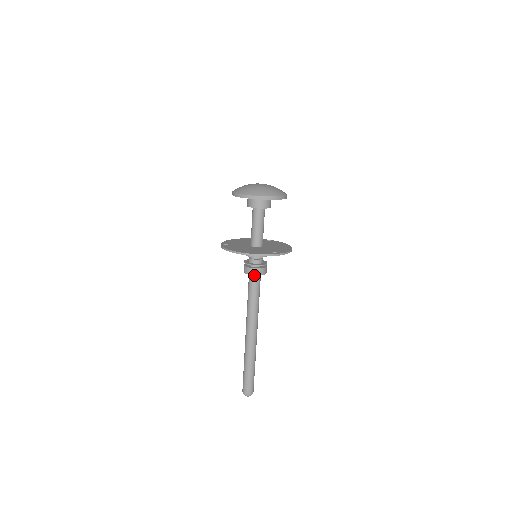
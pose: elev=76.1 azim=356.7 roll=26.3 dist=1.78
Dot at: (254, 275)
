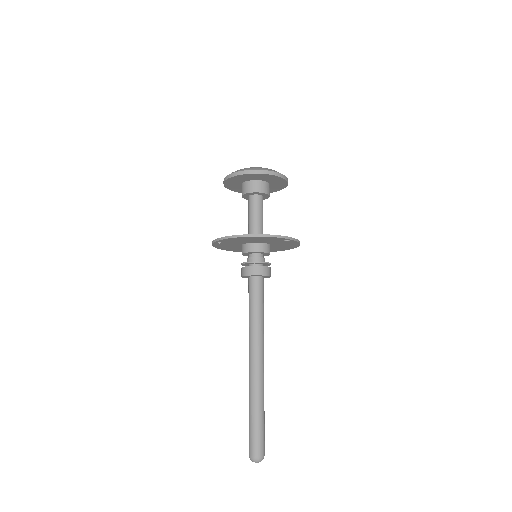
Dot at: (259, 275)
